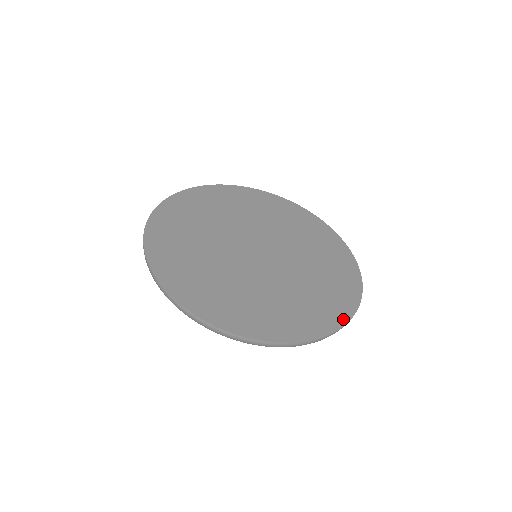
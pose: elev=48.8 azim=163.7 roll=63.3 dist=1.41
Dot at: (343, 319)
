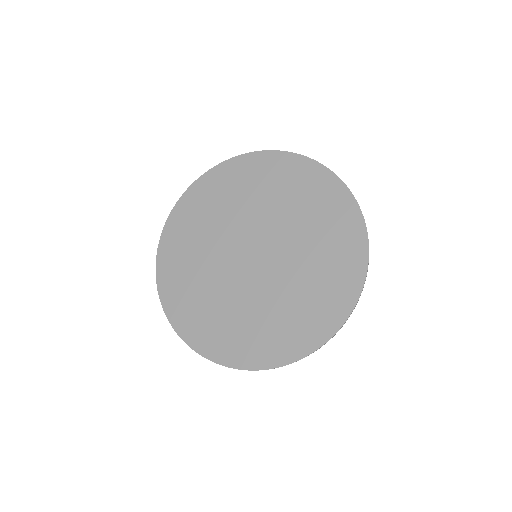
Dot at: (356, 212)
